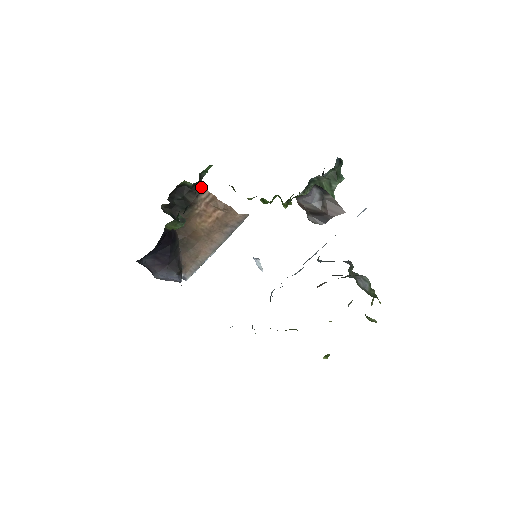
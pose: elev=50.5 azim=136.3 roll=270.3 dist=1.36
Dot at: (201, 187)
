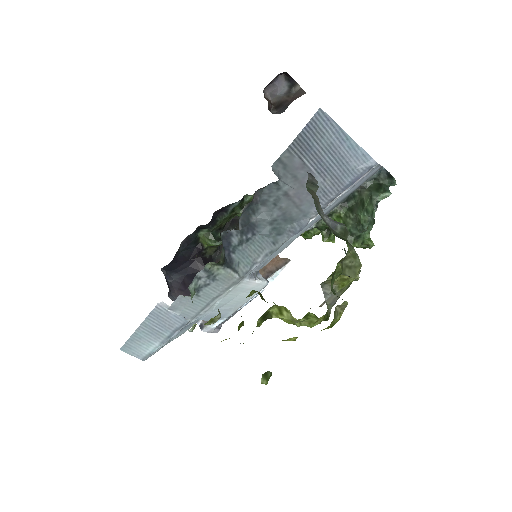
Dot at: occluded
